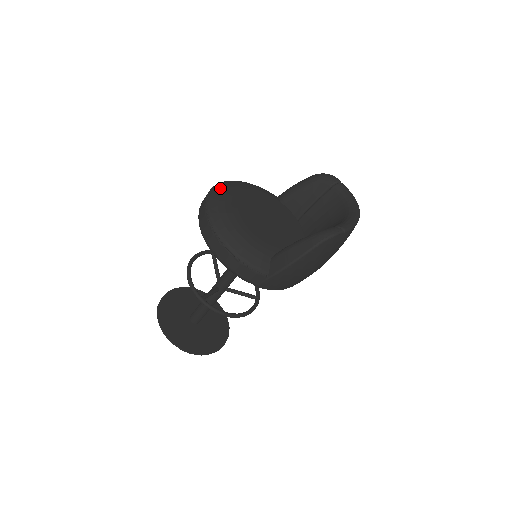
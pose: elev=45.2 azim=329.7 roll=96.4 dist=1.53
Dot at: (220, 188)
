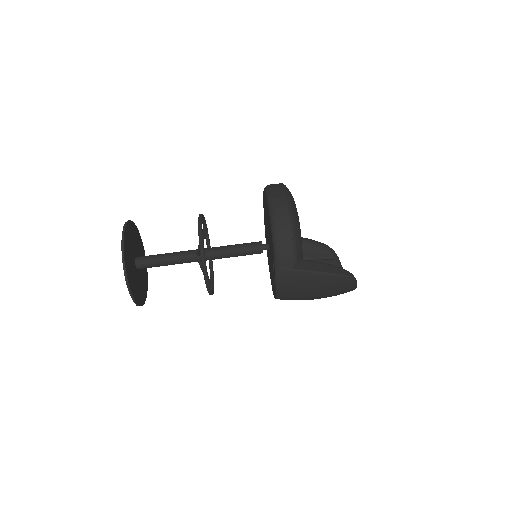
Dot at: occluded
